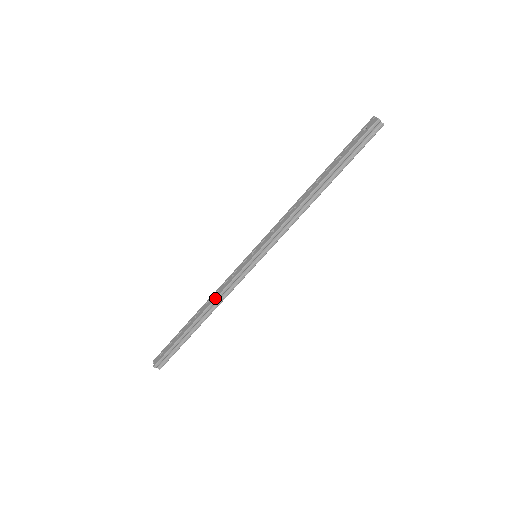
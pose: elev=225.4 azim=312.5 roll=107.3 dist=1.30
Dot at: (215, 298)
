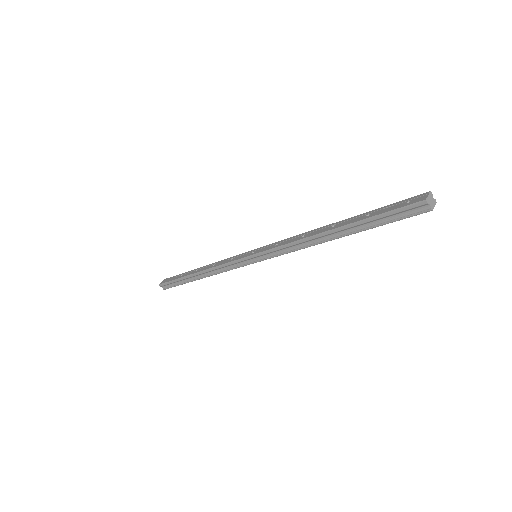
Dot at: (212, 267)
